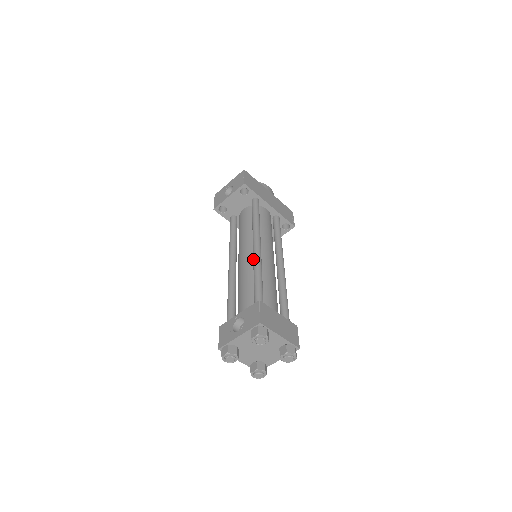
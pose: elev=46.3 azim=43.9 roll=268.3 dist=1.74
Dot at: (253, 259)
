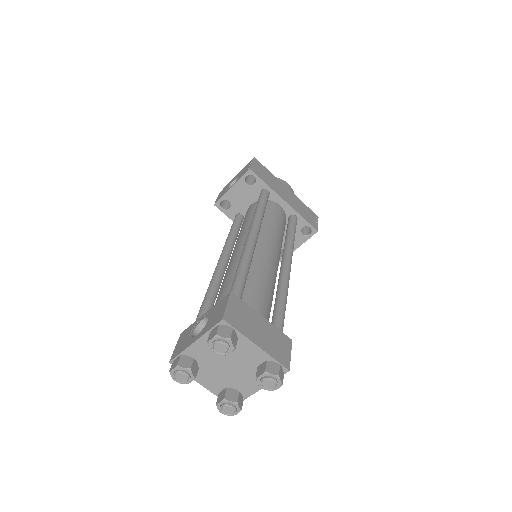
Dot at: occluded
